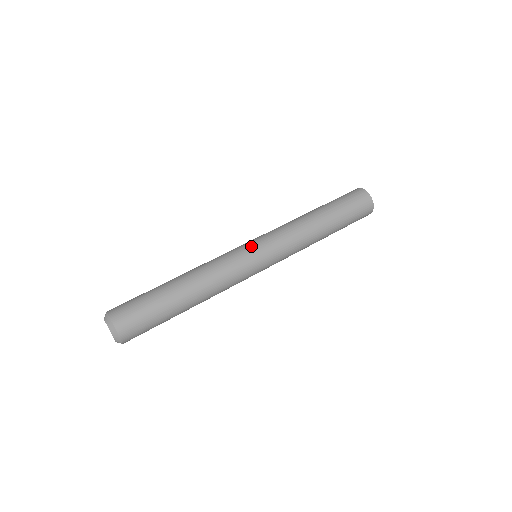
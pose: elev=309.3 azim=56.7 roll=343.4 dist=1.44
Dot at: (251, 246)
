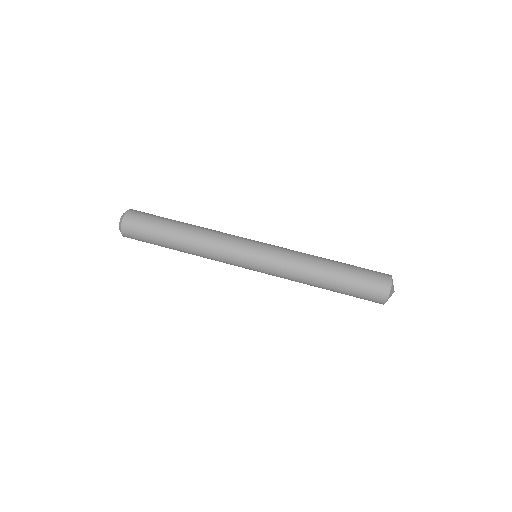
Dot at: (253, 244)
